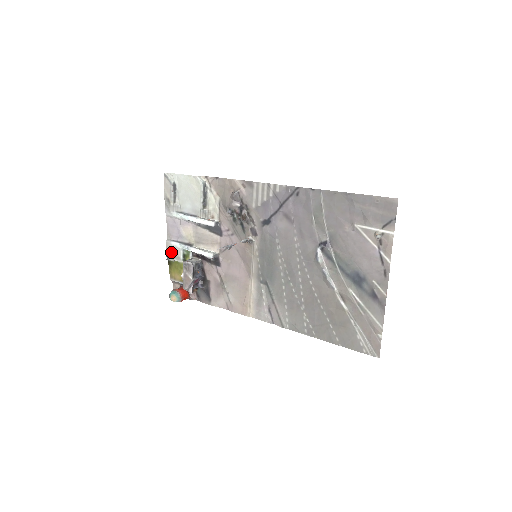
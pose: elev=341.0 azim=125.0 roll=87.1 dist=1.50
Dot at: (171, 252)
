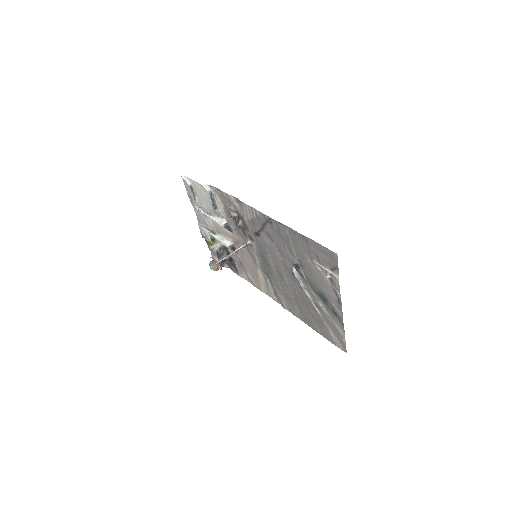
Dot at: (203, 234)
